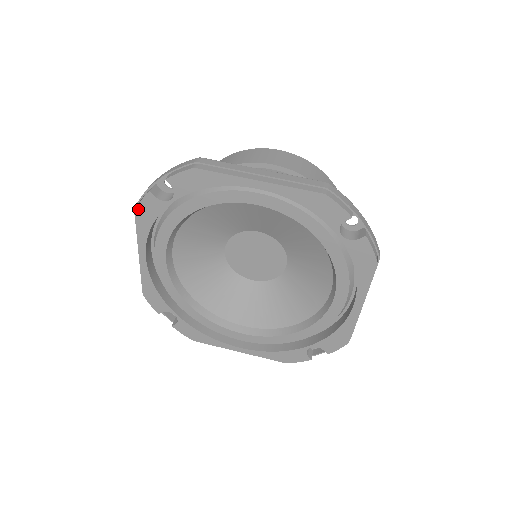
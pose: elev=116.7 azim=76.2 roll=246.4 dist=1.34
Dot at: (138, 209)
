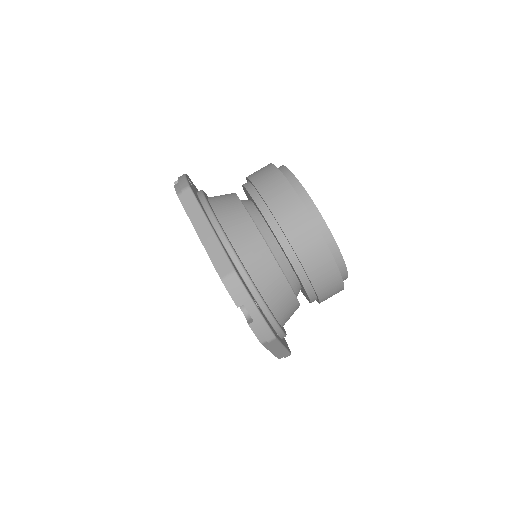
Dot at: occluded
